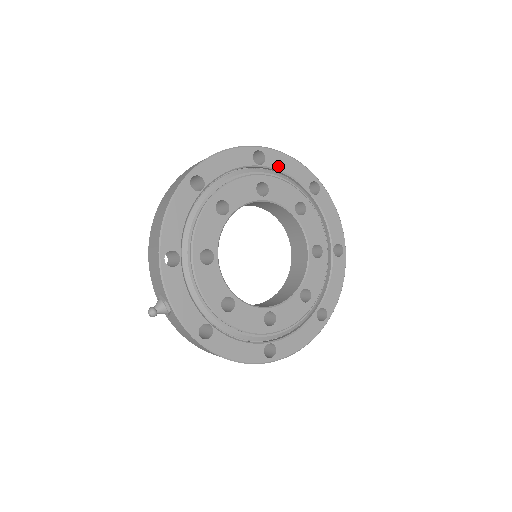
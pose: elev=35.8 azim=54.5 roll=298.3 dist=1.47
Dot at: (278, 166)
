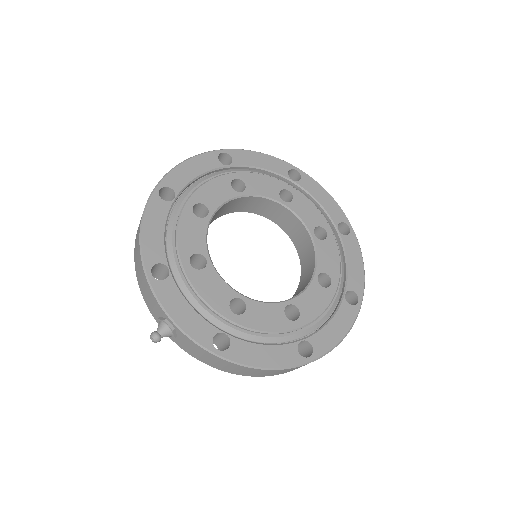
Dot at: (248, 163)
